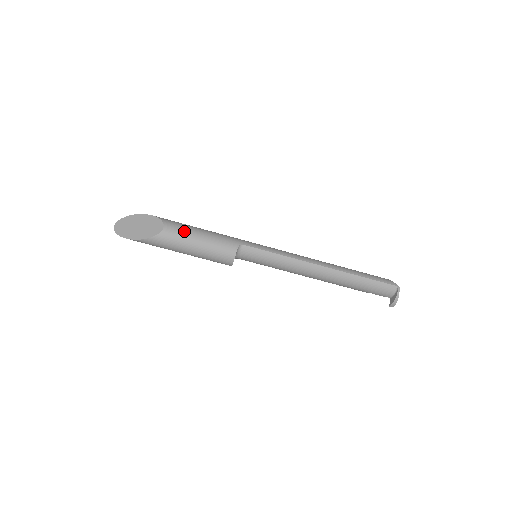
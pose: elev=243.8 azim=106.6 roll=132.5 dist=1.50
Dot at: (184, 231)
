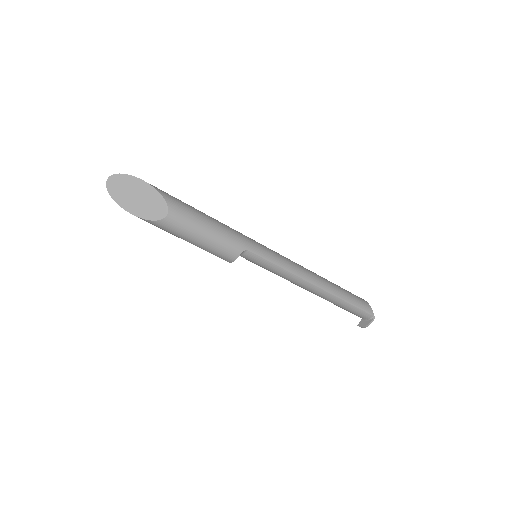
Dot at: (189, 223)
